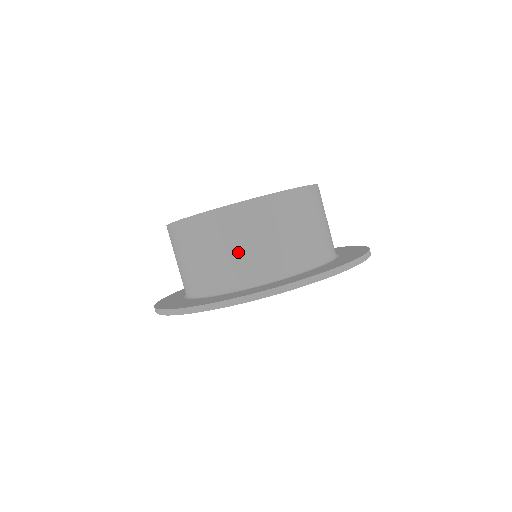
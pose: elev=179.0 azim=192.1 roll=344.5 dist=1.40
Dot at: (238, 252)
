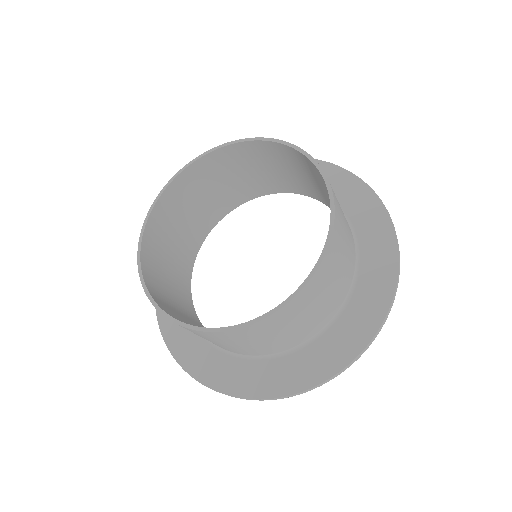
Dot at: (337, 283)
